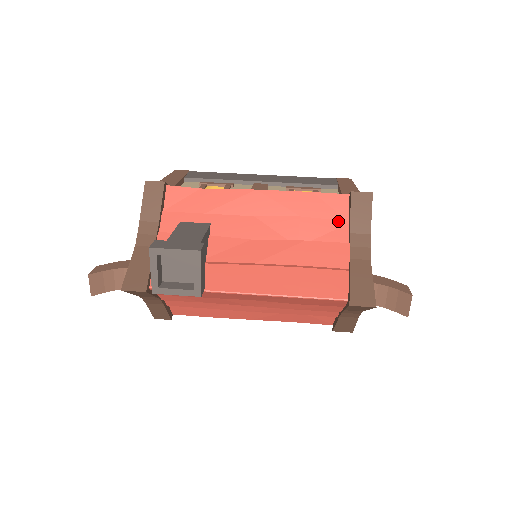
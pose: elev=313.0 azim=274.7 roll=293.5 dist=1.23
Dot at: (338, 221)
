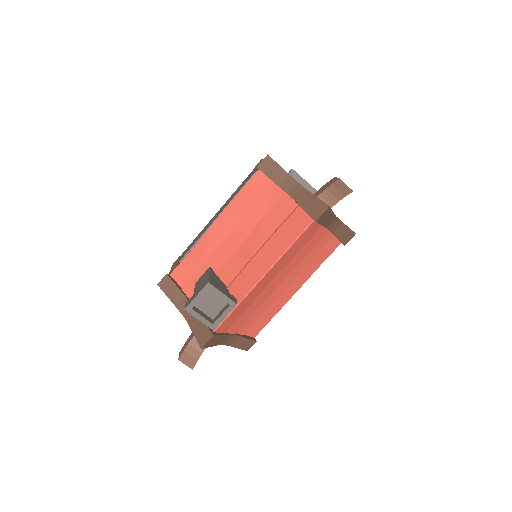
Dot at: (268, 189)
